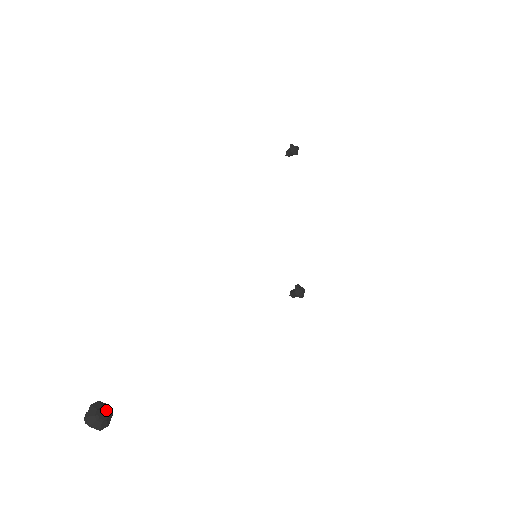
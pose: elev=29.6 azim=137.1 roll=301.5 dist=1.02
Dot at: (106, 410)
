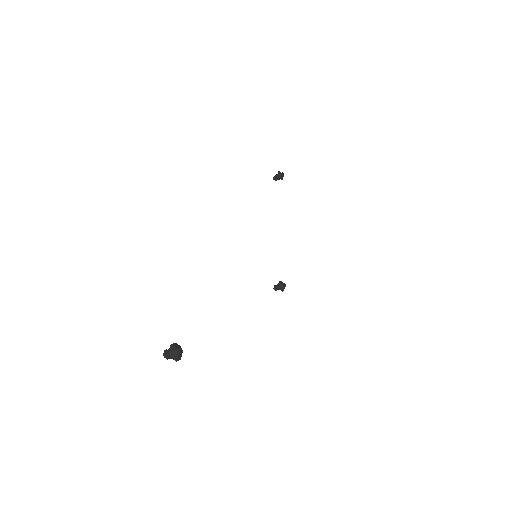
Dot at: (181, 348)
